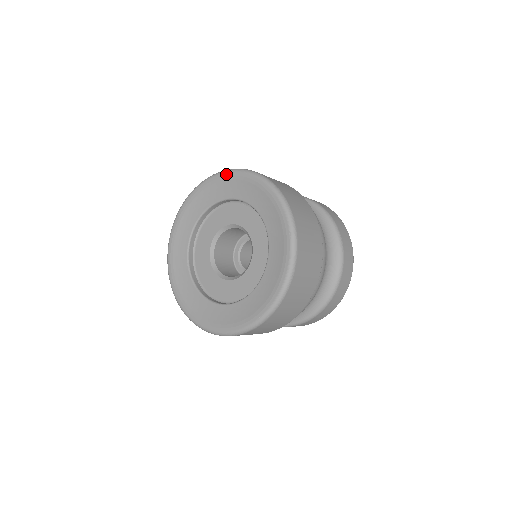
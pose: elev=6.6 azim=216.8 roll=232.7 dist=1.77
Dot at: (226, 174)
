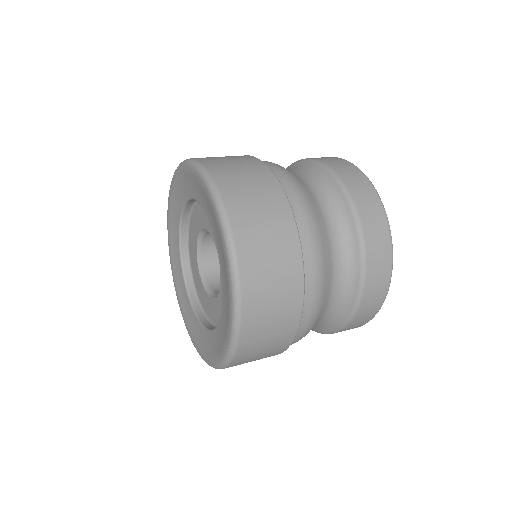
Dot at: (170, 190)
